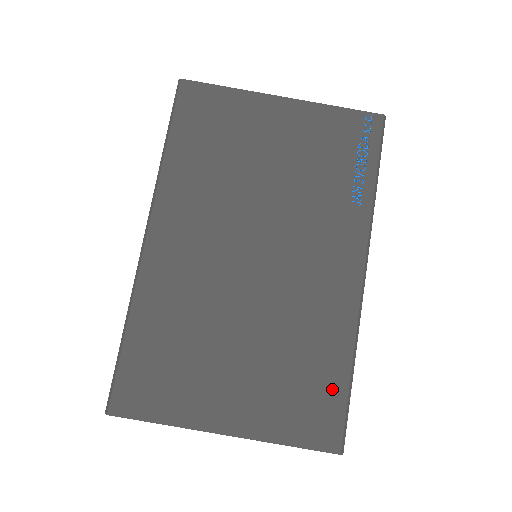
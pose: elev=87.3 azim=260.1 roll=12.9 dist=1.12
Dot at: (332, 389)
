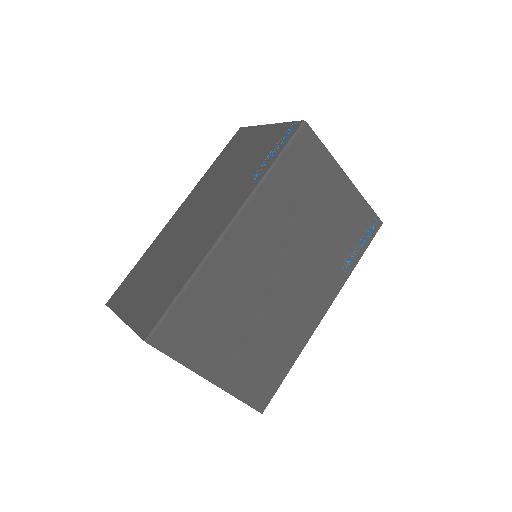
Dot at: (277, 375)
